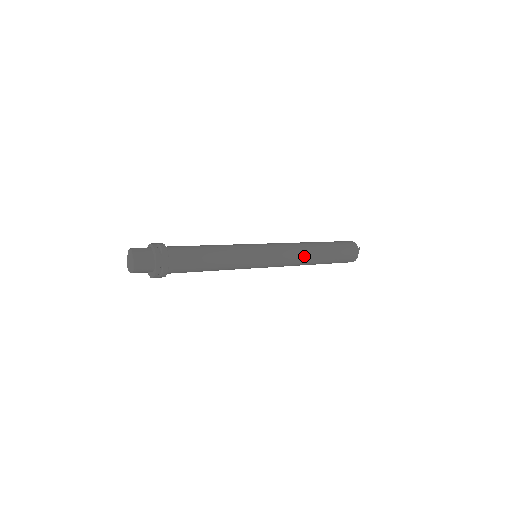
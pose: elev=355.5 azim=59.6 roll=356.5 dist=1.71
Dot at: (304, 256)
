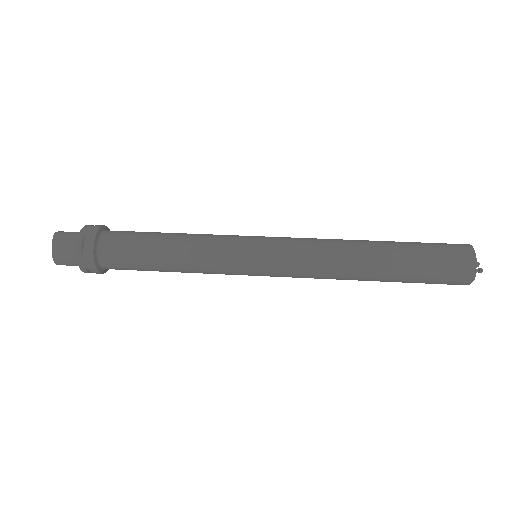
Dot at: (340, 274)
